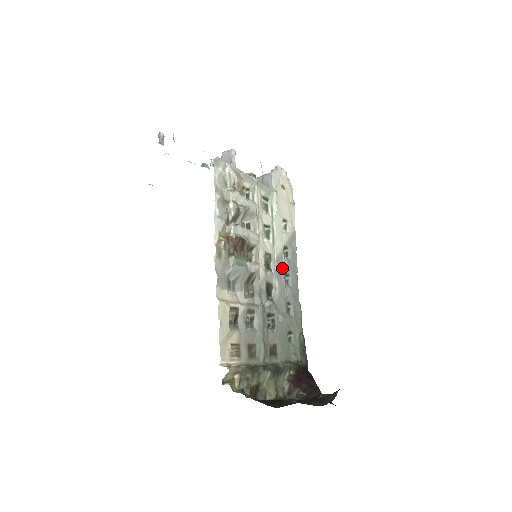
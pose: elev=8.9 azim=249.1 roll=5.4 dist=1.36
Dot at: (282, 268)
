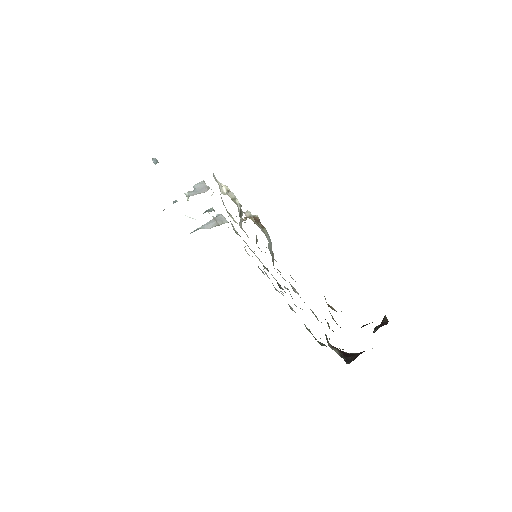
Dot at: (268, 277)
